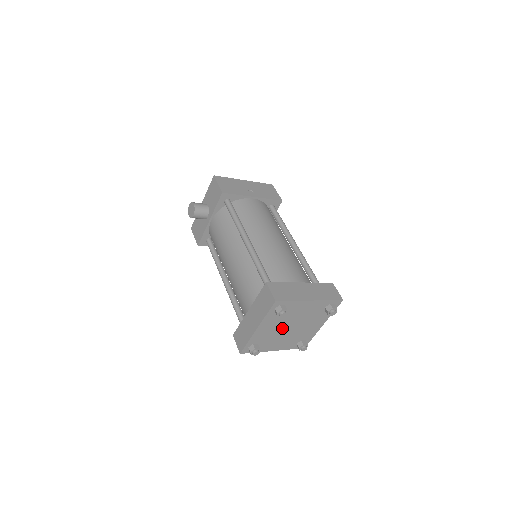
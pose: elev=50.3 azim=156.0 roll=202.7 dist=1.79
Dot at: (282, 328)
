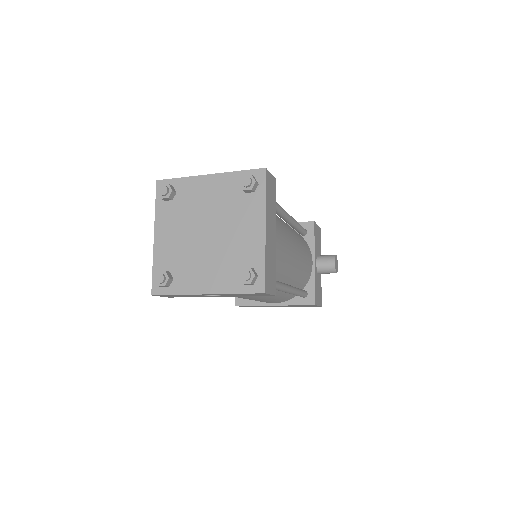
Dot at: (193, 236)
